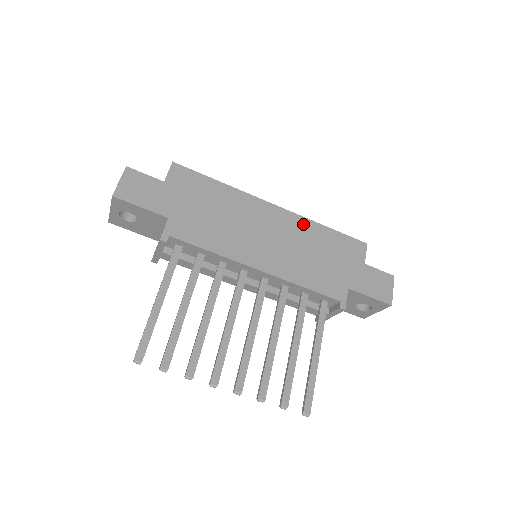
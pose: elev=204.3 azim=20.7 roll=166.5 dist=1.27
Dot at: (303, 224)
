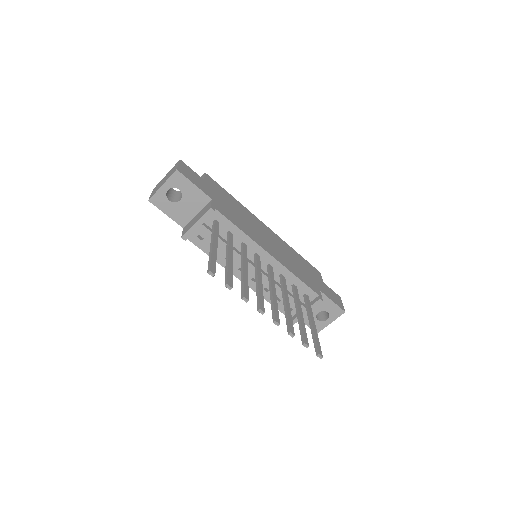
Dot at: (285, 244)
